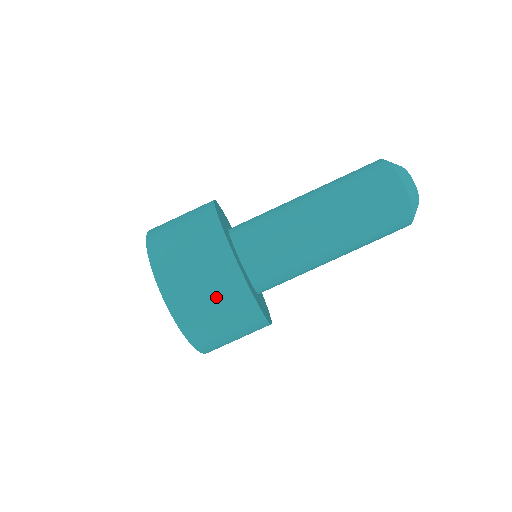
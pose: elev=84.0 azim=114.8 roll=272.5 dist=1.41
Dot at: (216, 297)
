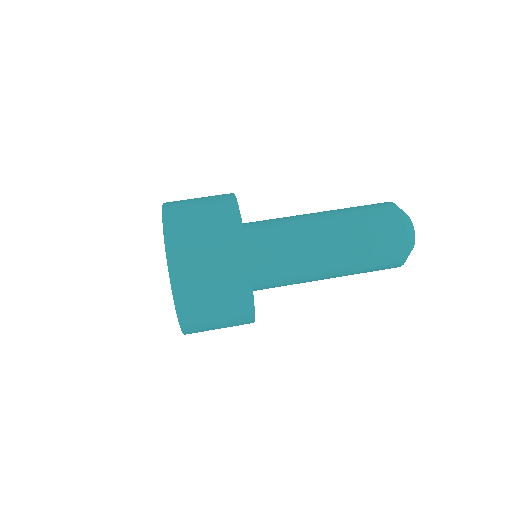
Dot at: (219, 286)
